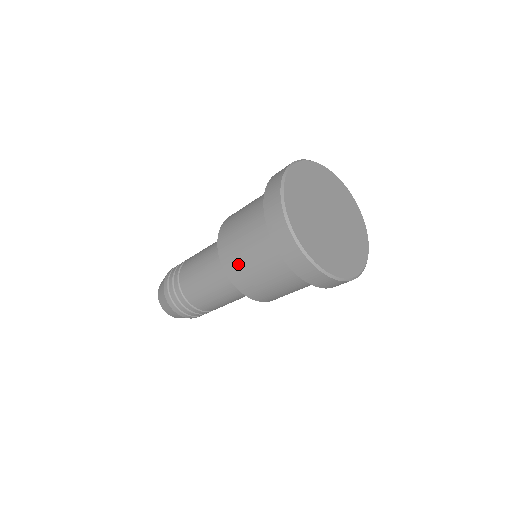
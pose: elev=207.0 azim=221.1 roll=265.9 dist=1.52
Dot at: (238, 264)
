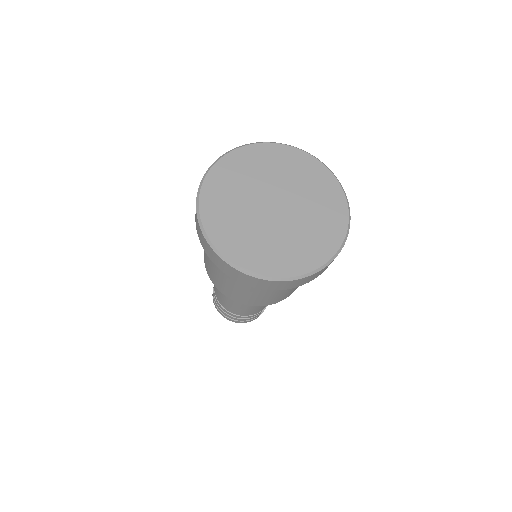
Dot at: (214, 275)
